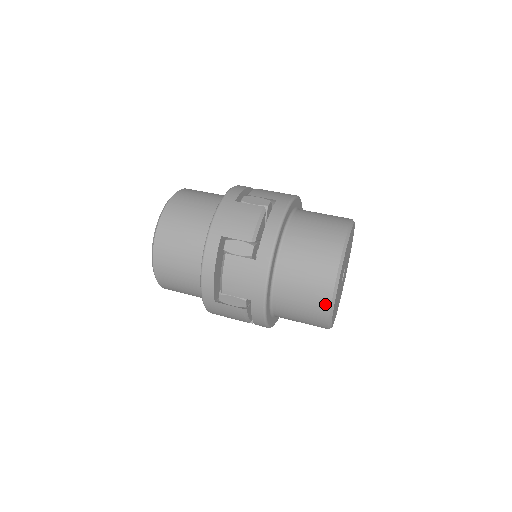
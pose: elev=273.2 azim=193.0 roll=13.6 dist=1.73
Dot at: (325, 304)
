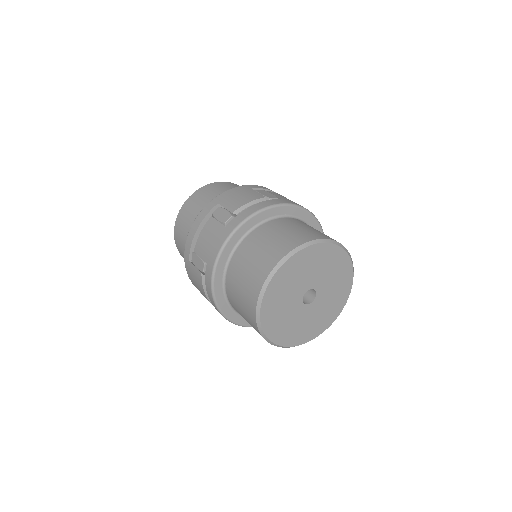
Dot at: occluded
